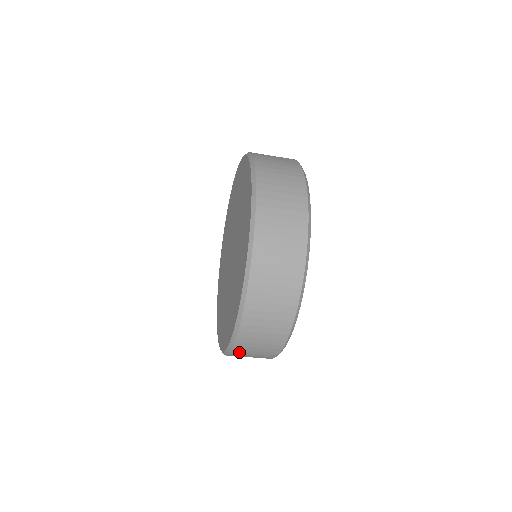
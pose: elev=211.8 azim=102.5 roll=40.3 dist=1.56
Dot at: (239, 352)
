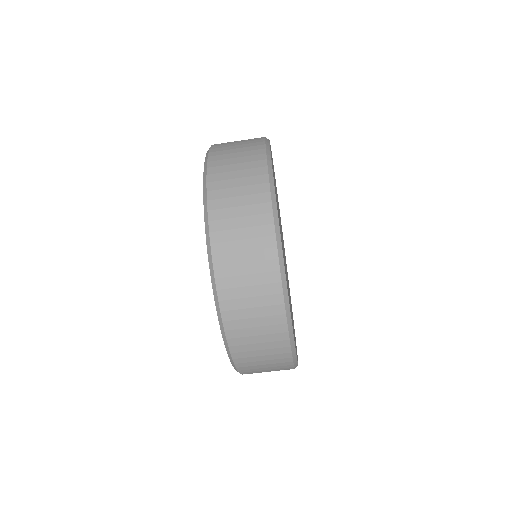
Dot at: (226, 276)
